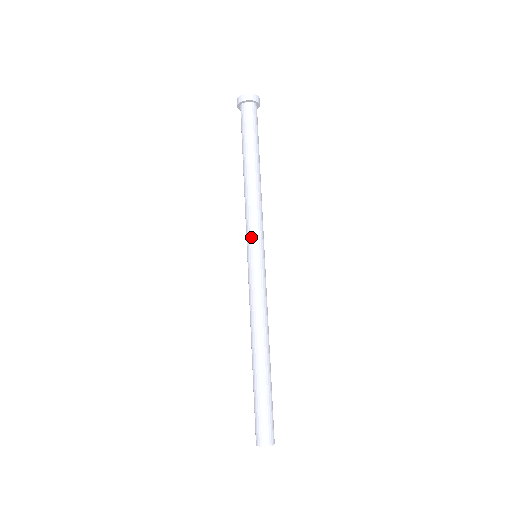
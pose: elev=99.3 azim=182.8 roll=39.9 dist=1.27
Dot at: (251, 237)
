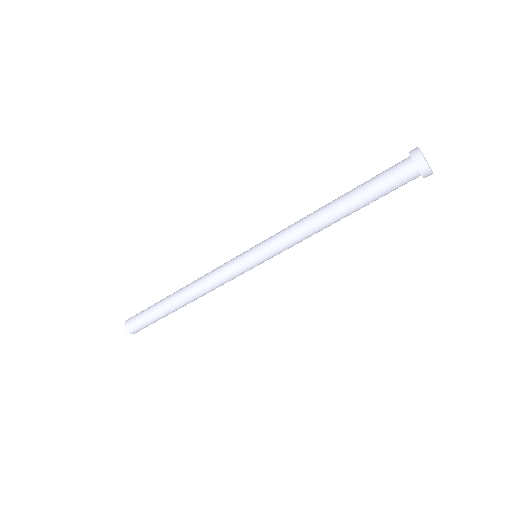
Dot at: (269, 251)
